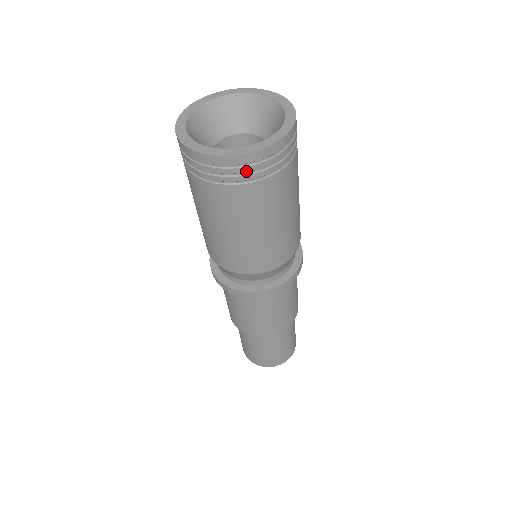
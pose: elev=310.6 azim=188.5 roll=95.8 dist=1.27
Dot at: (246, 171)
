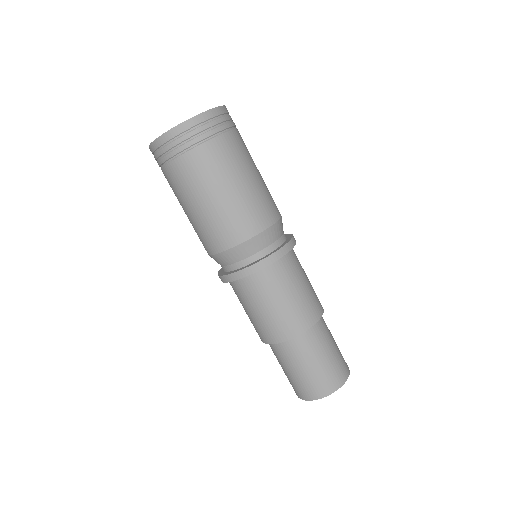
Dot at: (225, 120)
